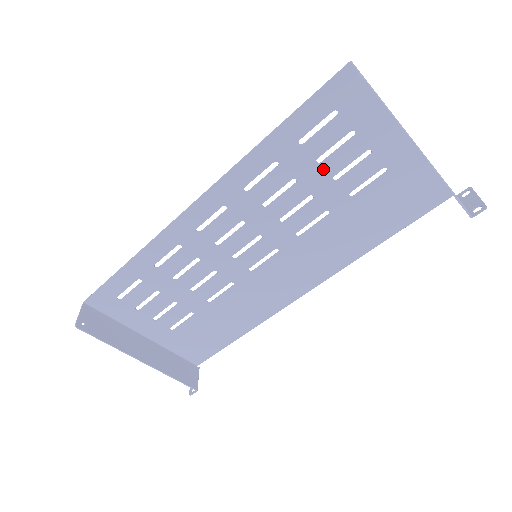
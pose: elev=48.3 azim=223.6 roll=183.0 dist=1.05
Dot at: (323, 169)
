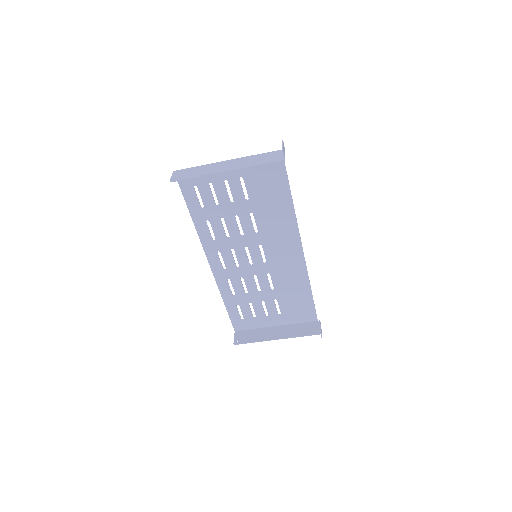
Dot at: (223, 204)
